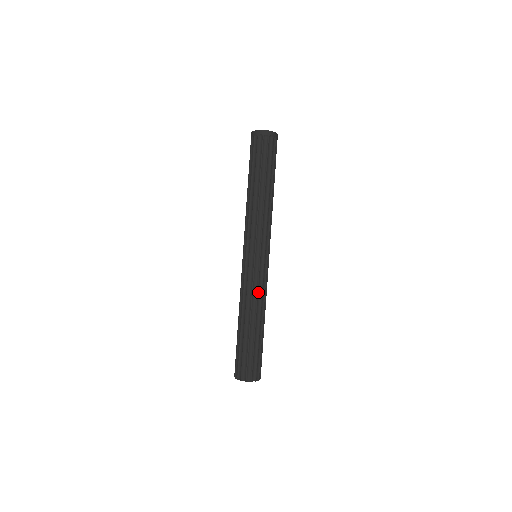
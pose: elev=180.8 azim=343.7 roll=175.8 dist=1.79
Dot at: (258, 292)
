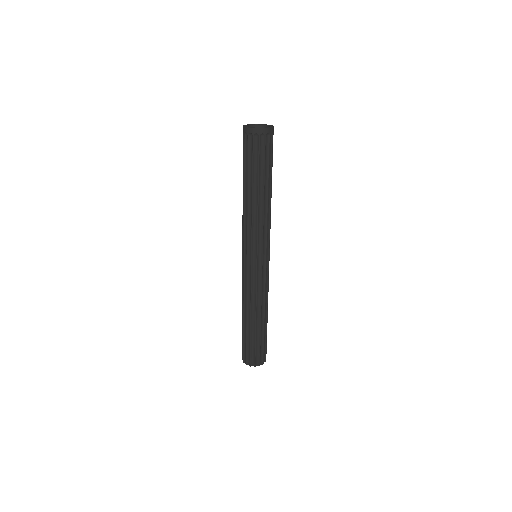
Dot at: (248, 292)
